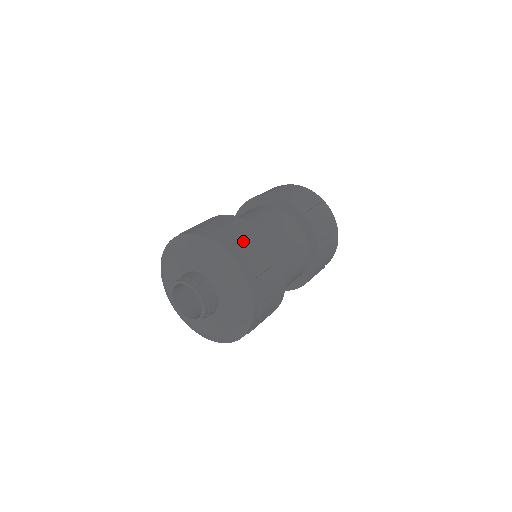
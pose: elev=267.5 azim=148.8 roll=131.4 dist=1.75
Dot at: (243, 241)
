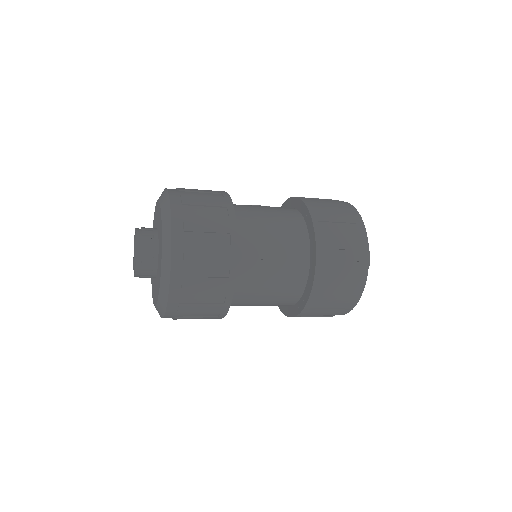
Dot at: (203, 234)
